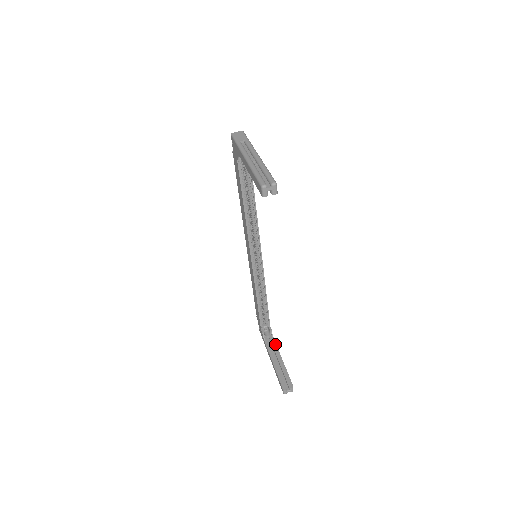
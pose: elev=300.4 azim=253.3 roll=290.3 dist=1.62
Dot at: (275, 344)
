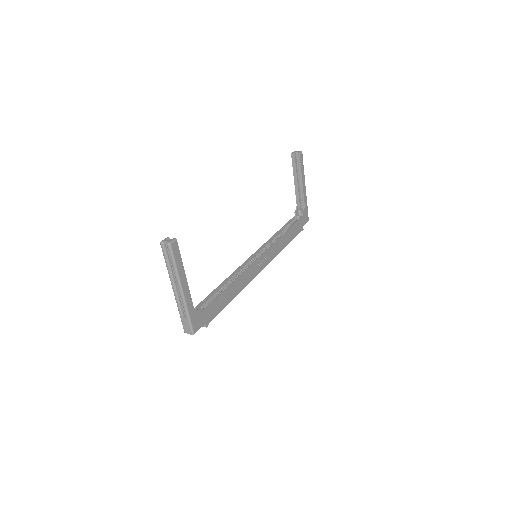
Dot at: (191, 299)
